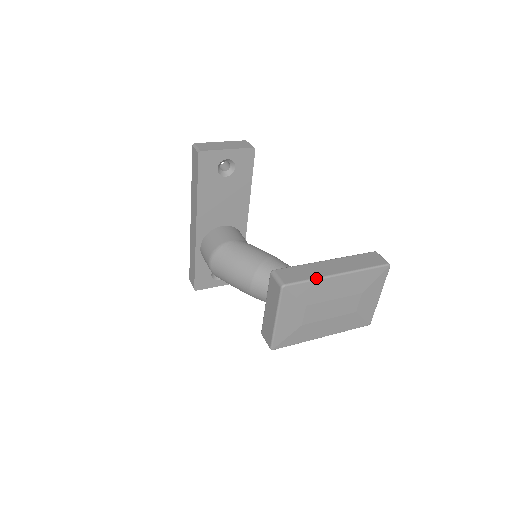
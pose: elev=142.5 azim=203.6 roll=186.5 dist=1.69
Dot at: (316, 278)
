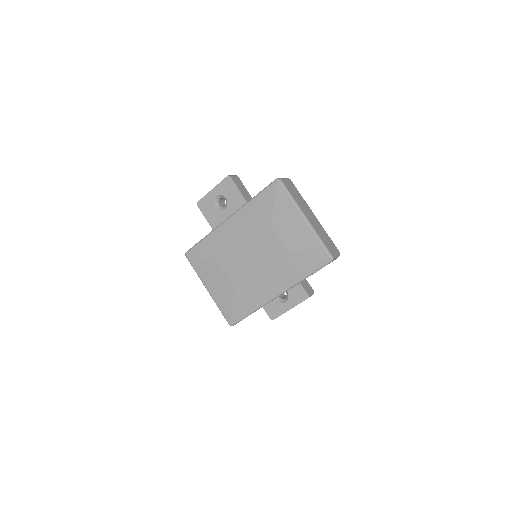
Dot at: (209, 233)
